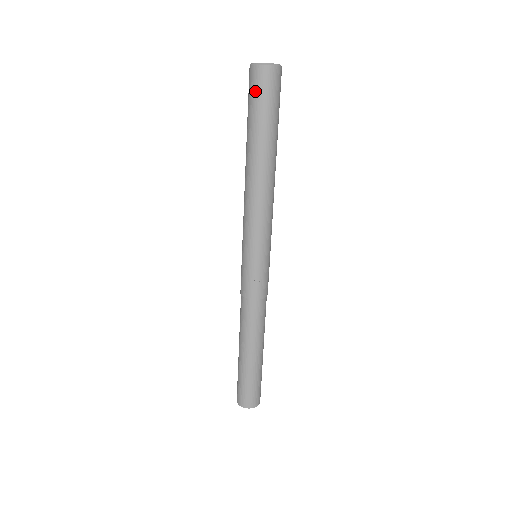
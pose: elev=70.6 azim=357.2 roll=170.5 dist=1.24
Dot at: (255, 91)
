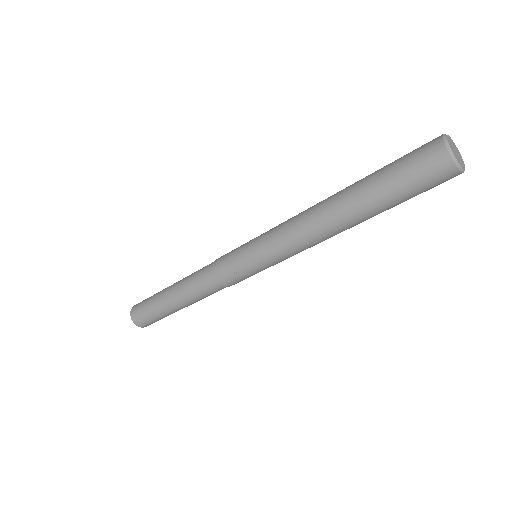
Dot at: (416, 167)
